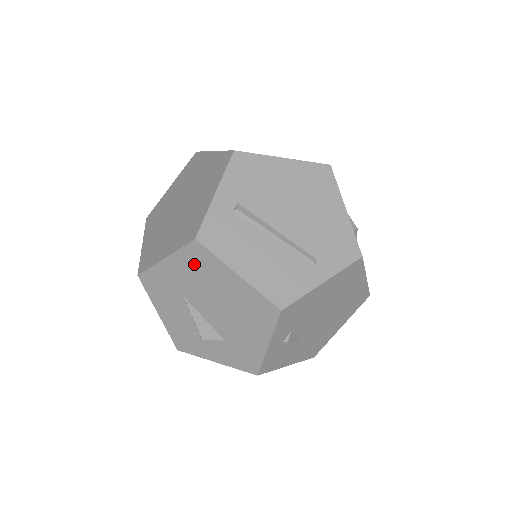
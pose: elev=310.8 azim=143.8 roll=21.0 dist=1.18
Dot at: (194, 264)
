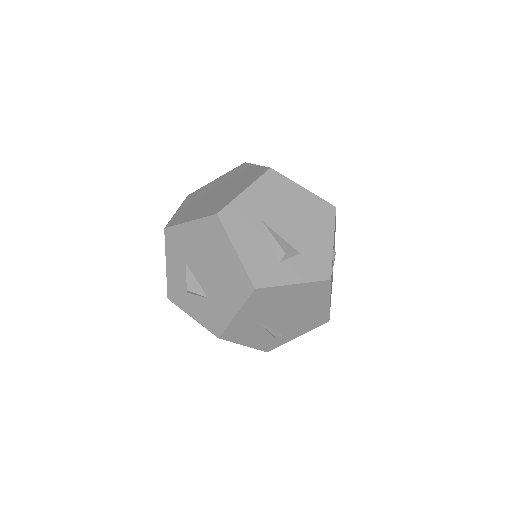
Dot at: (270, 188)
